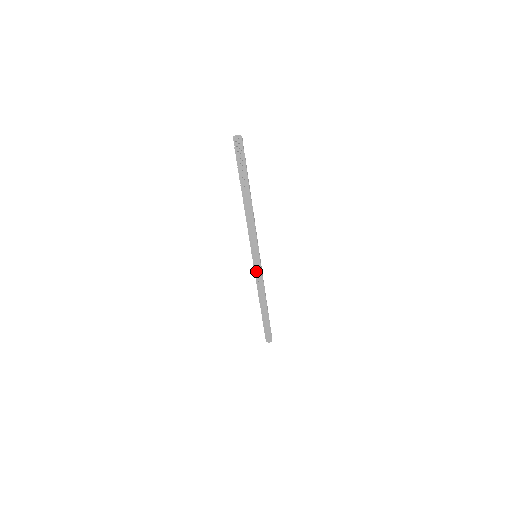
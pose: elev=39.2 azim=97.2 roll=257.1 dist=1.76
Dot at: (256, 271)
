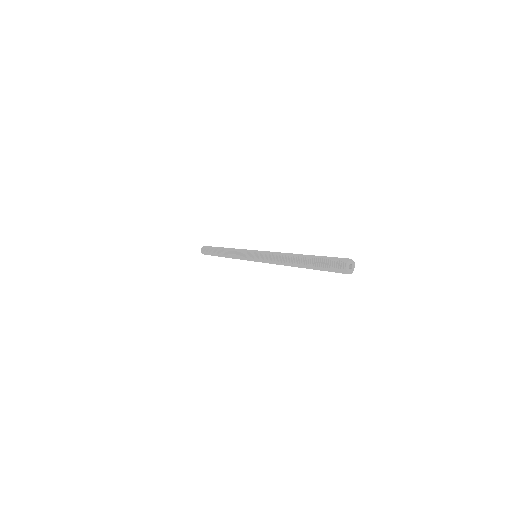
Dot at: (245, 259)
